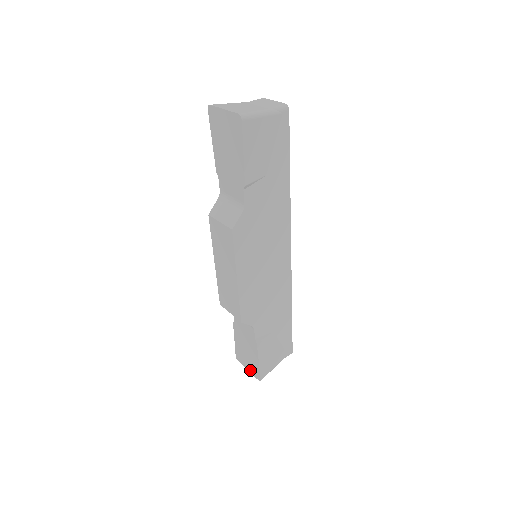
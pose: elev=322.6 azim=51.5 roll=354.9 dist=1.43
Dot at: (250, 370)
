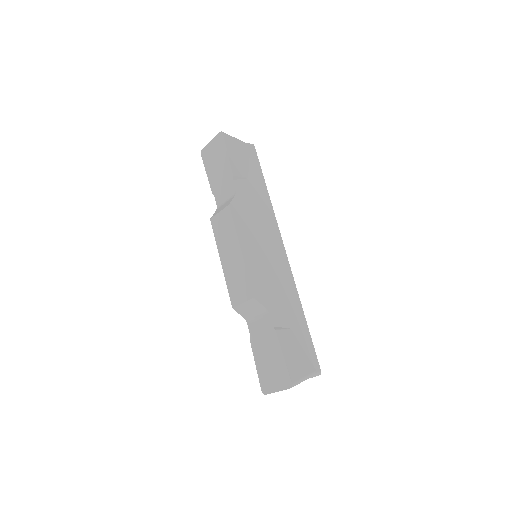
Dot at: (279, 386)
